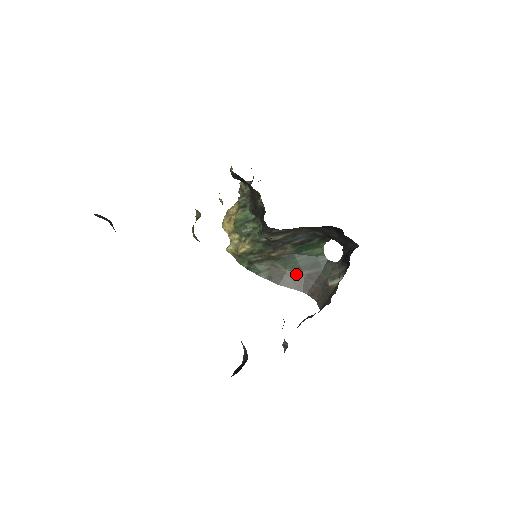
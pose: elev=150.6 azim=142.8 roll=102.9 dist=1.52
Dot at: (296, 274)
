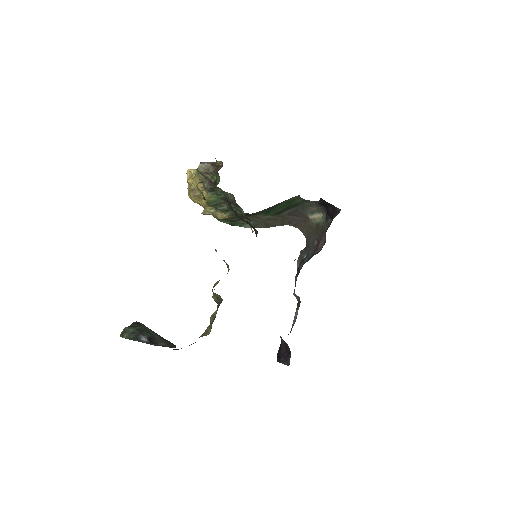
Dot at: (277, 216)
